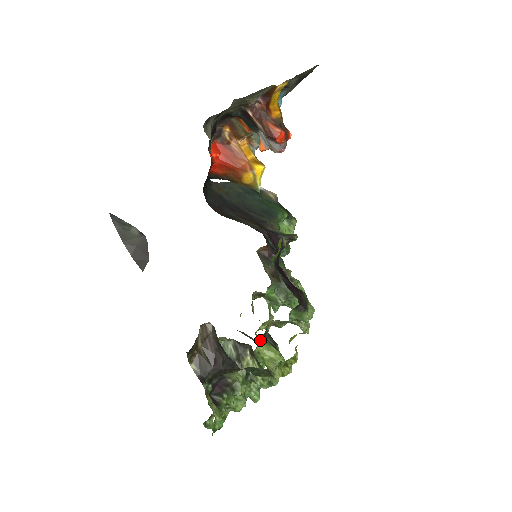
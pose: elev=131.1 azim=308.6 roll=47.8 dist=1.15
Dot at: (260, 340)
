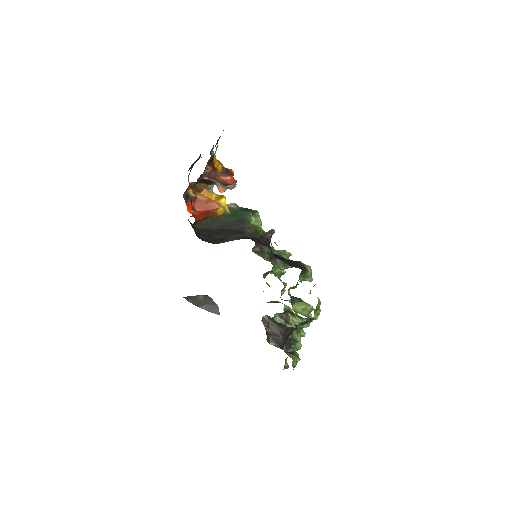
Dot at: (291, 304)
